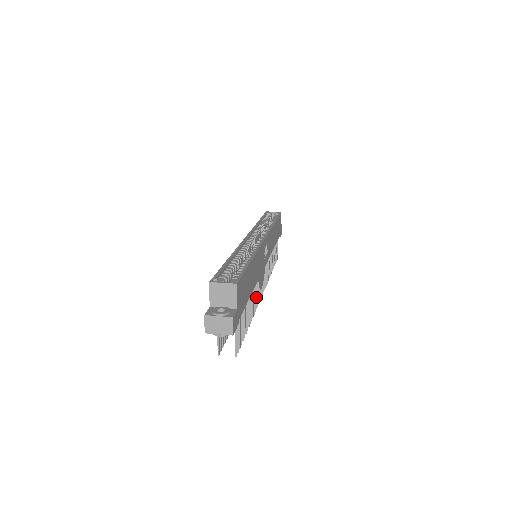
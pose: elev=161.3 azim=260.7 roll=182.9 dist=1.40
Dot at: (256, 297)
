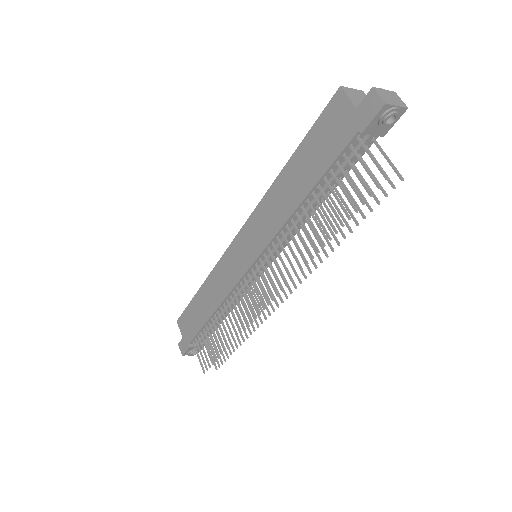
Dot at: occluded
